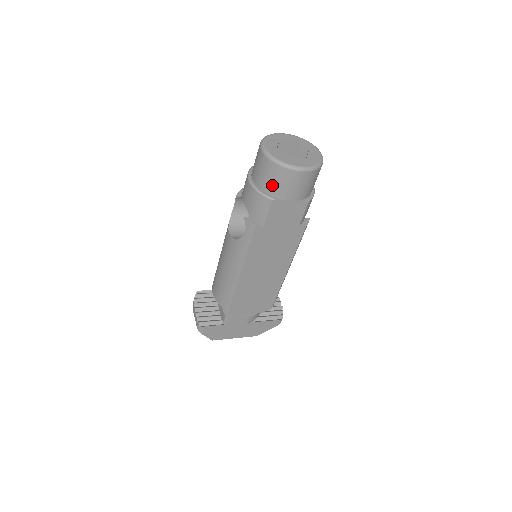
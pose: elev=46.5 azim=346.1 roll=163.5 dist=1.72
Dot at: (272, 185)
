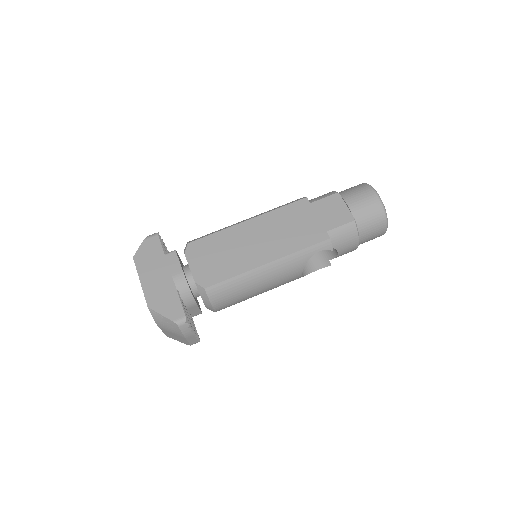
Dot at: (347, 190)
